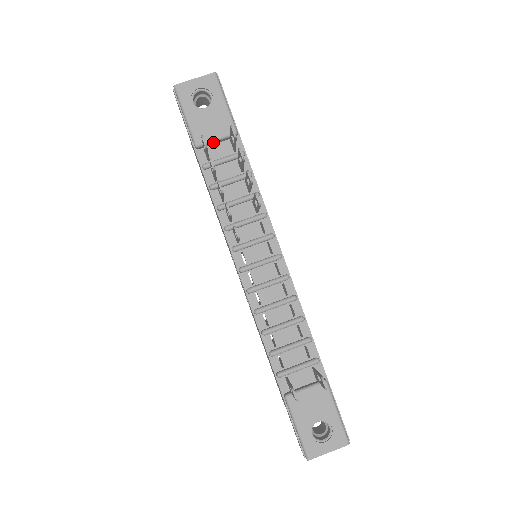
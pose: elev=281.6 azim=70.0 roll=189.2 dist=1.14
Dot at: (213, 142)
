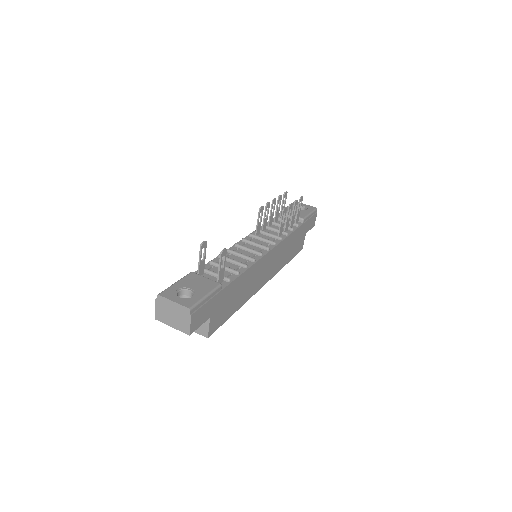
Dot at: occluded
